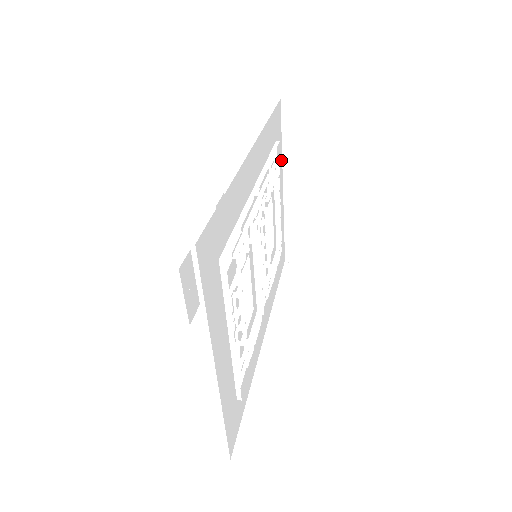
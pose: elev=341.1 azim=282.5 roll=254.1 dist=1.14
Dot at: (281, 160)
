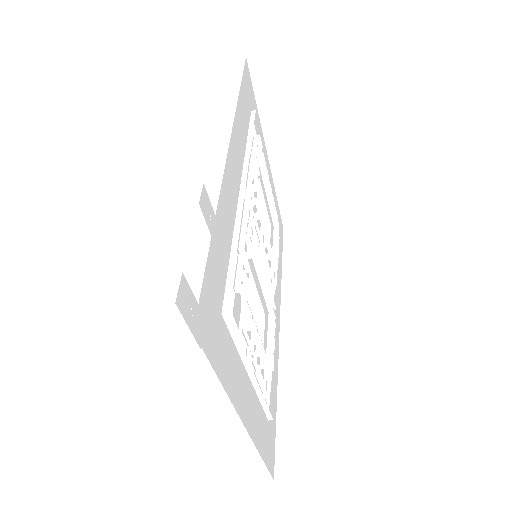
Dot at: (260, 127)
